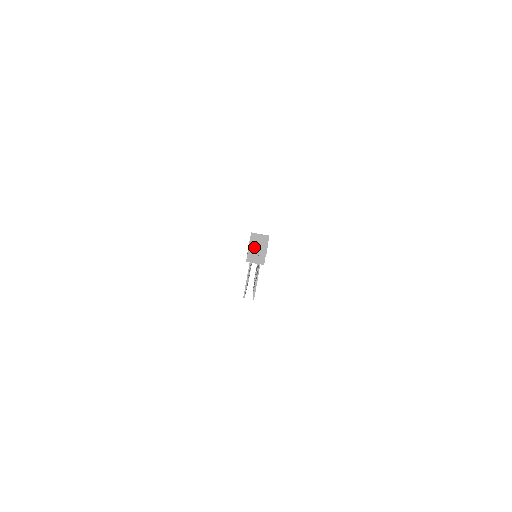
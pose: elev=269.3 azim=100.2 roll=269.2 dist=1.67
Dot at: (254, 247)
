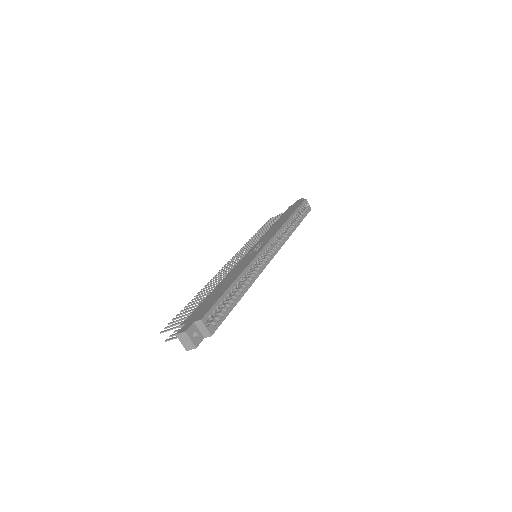
Dot at: (184, 338)
